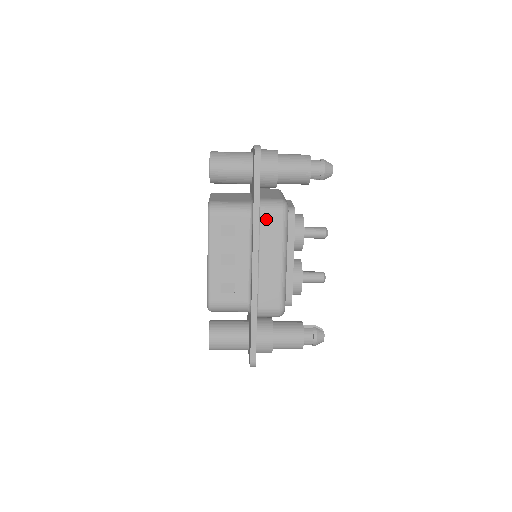
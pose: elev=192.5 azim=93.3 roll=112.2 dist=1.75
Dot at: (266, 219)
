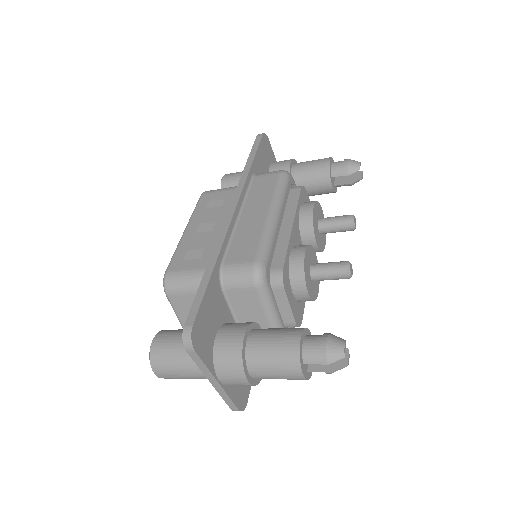
Dot at: (259, 181)
